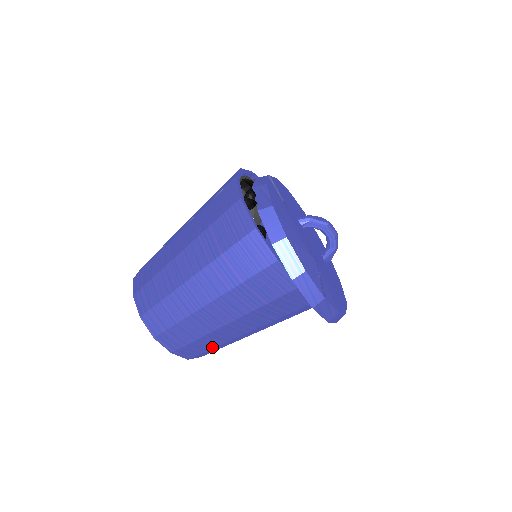
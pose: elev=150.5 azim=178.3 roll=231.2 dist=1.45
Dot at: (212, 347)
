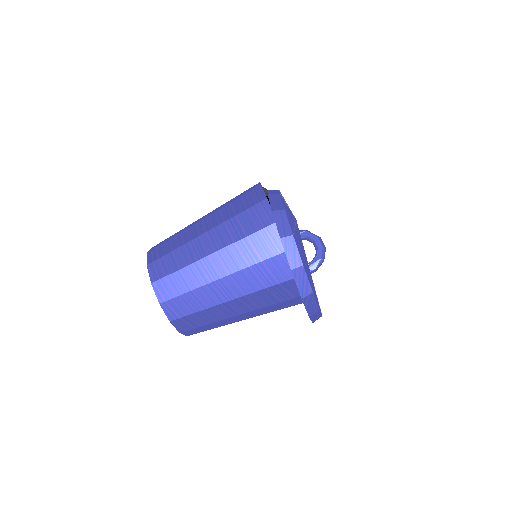
Dot at: (186, 291)
